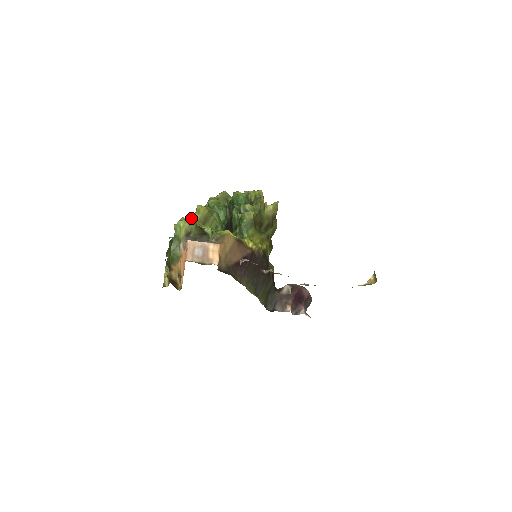
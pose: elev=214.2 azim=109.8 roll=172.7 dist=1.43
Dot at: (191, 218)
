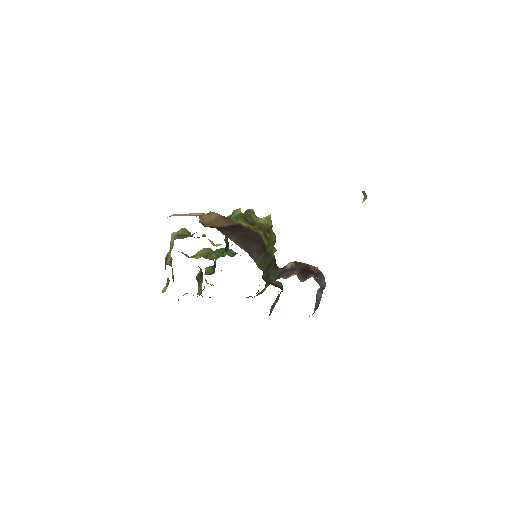
Dot at: (184, 229)
